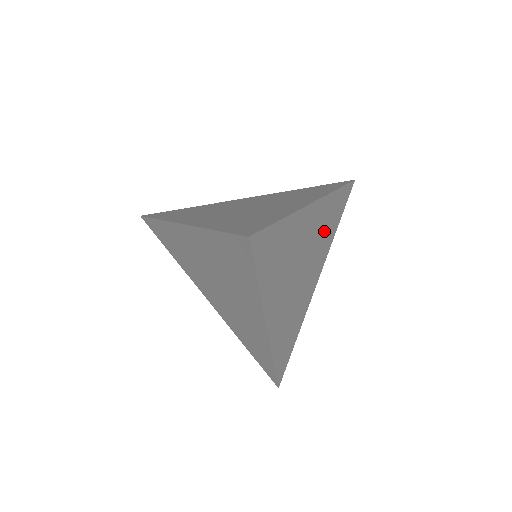
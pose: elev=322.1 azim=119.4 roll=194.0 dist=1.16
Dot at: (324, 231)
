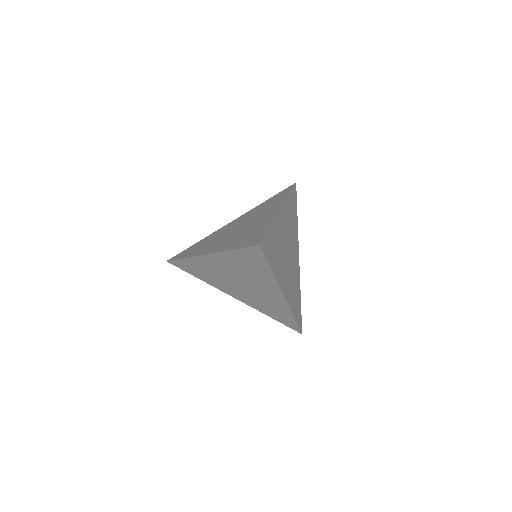
Dot at: (291, 223)
